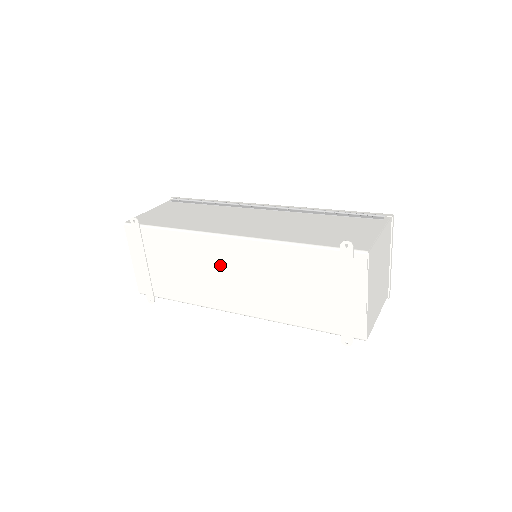
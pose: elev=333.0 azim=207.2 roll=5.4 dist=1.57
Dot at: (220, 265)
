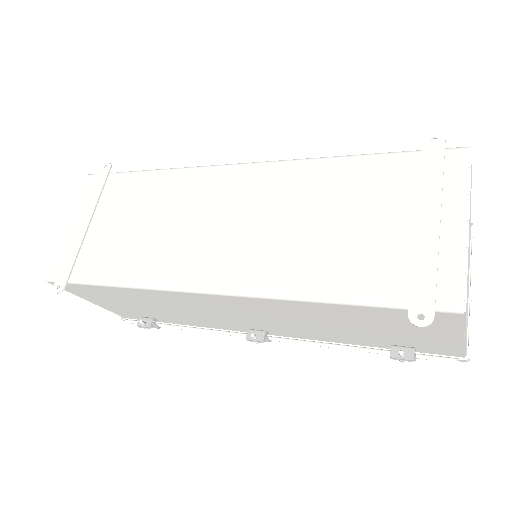
Dot at: (208, 208)
